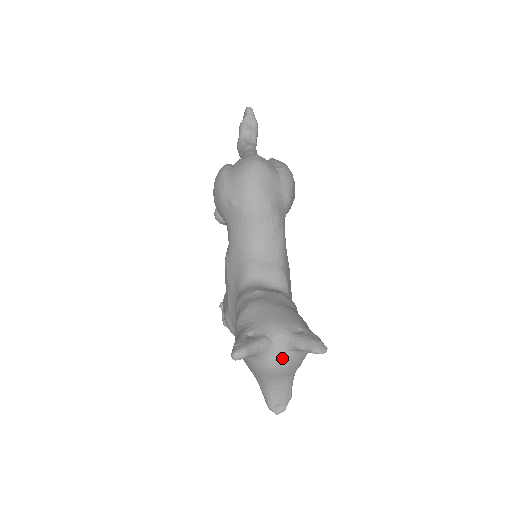
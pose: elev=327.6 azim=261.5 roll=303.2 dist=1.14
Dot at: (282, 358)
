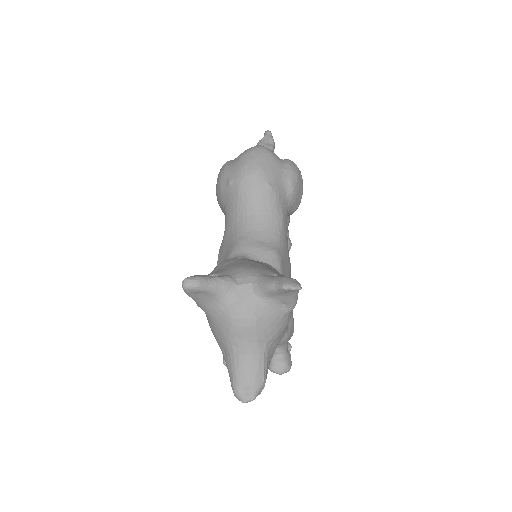
Dot at: (248, 305)
